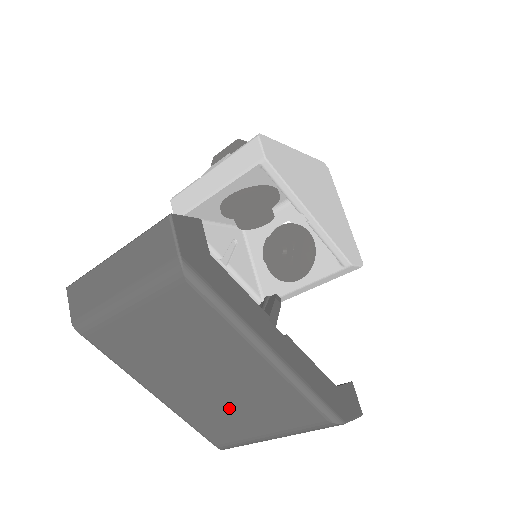
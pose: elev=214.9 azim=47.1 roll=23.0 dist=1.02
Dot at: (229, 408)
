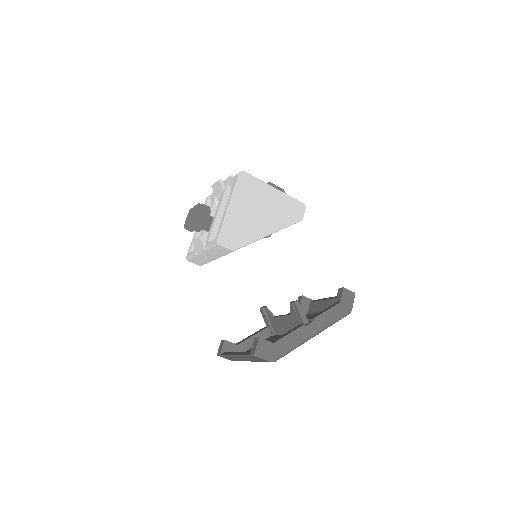
Dot at: occluded
